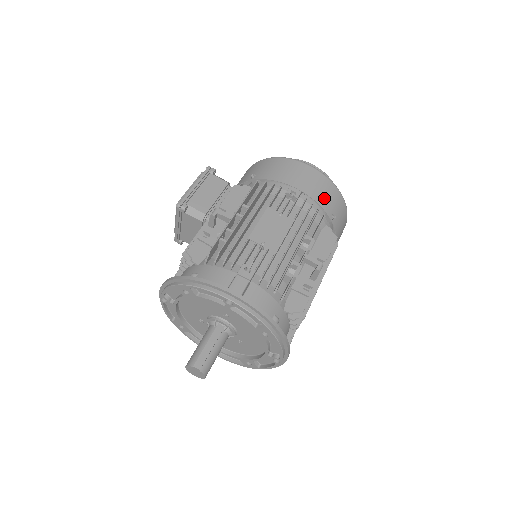
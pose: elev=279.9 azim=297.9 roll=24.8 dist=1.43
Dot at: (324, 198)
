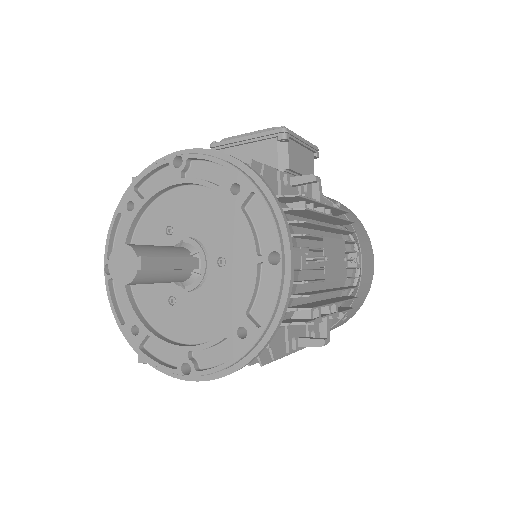
Dot at: (360, 296)
